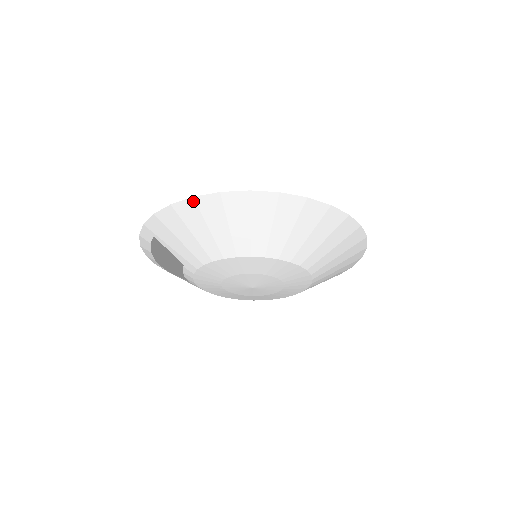
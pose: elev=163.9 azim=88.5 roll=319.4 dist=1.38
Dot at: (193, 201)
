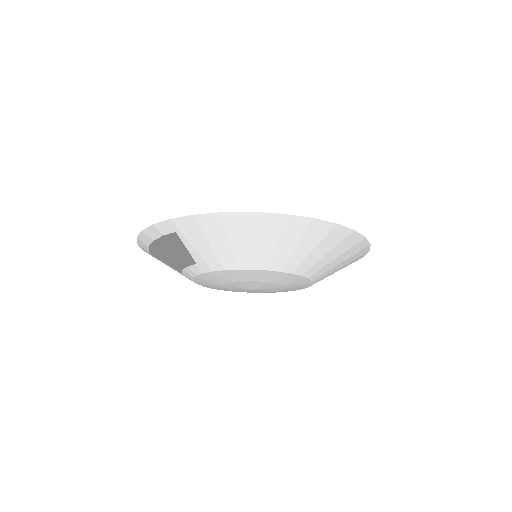
Dot at: (251, 215)
